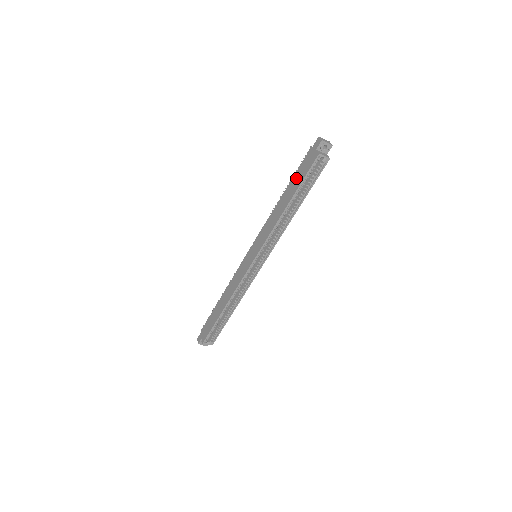
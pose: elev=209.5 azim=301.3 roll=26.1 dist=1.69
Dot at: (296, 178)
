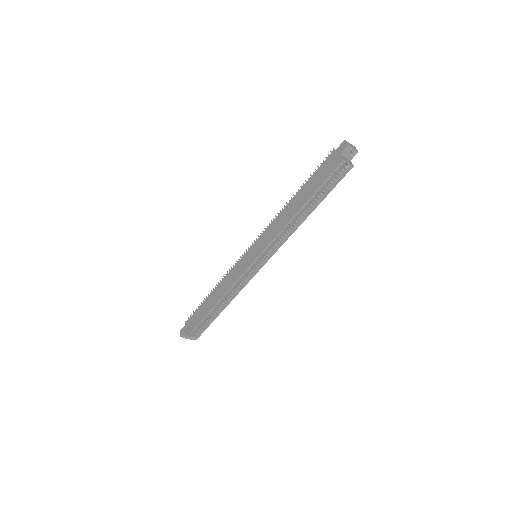
Dot at: (313, 181)
